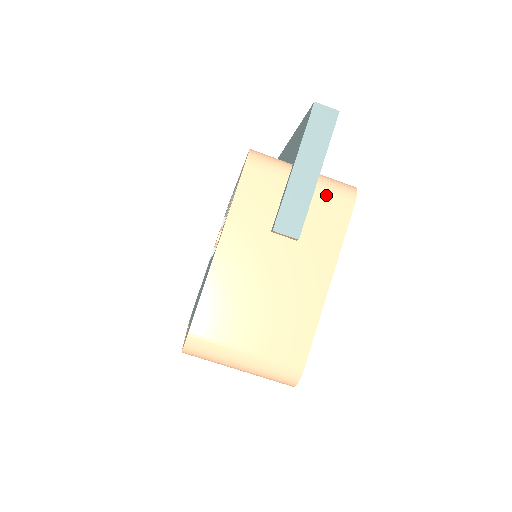
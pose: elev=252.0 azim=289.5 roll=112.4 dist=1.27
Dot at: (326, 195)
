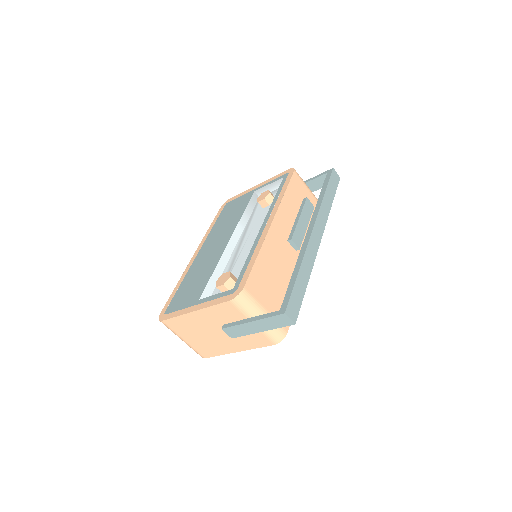
Dot at: (262, 334)
